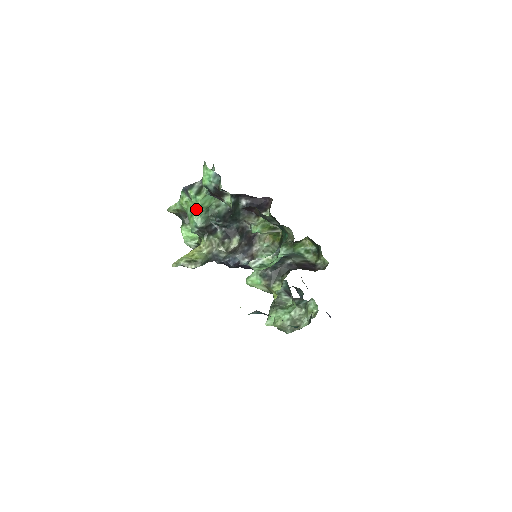
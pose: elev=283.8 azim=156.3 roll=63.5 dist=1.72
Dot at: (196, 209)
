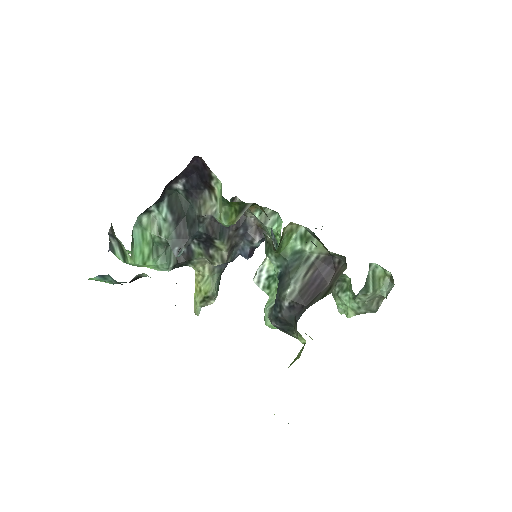
Dot at: (145, 266)
